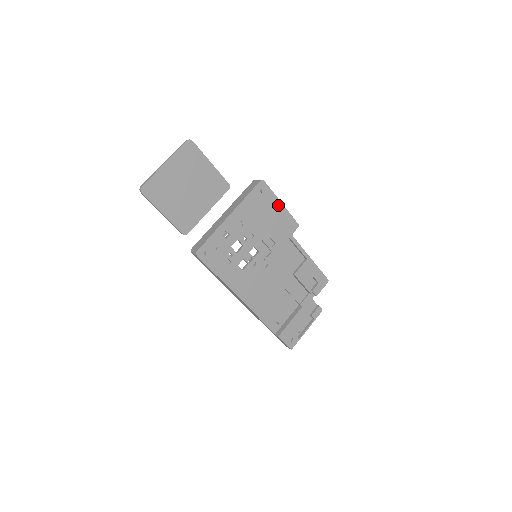
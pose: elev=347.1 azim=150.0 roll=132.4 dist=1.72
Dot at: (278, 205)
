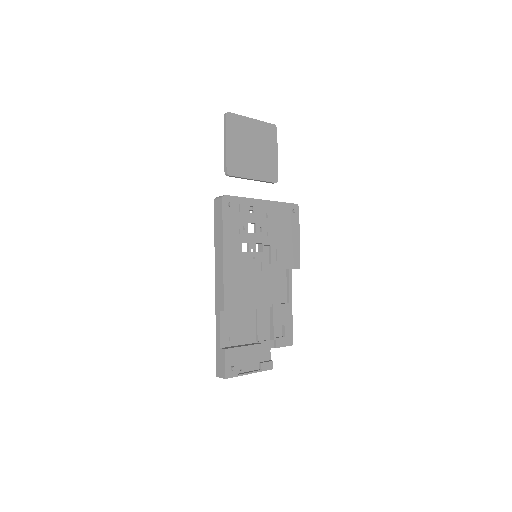
Dot at: (297, 235)
